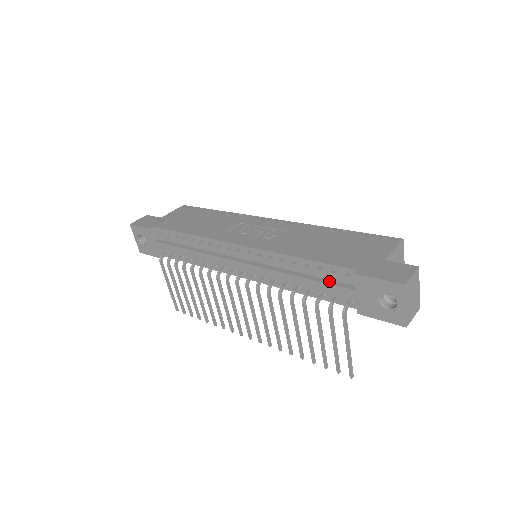
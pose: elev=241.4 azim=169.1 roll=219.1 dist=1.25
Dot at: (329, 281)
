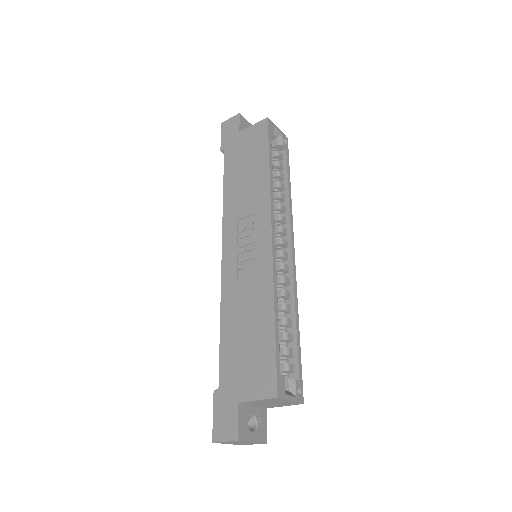
Dot at: occluded
